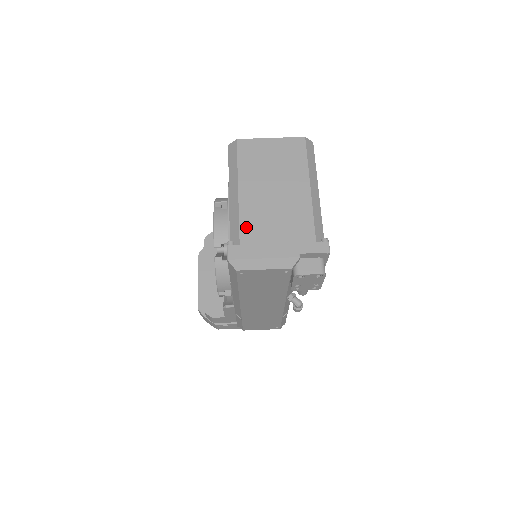
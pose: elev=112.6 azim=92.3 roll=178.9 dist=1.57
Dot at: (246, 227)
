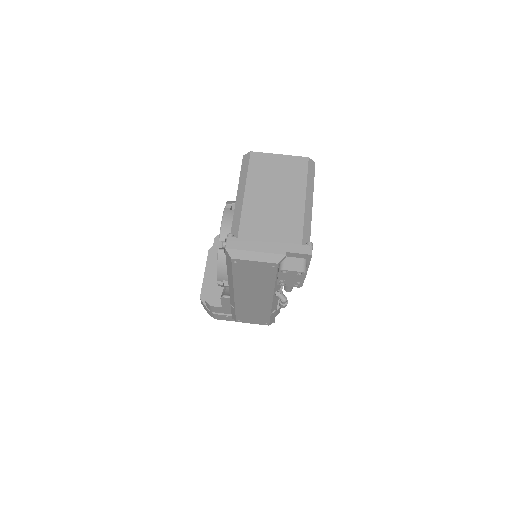
Dot at: (245, 224)
